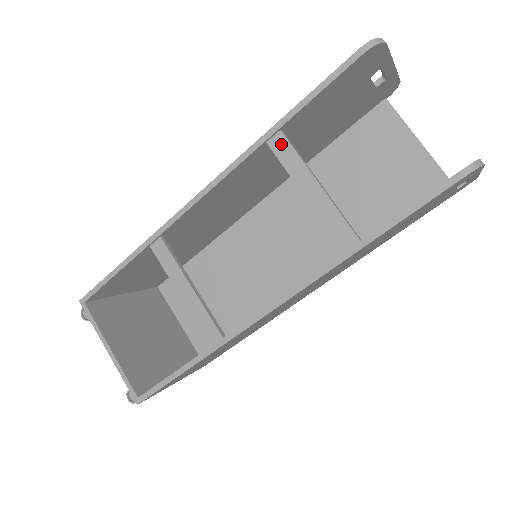
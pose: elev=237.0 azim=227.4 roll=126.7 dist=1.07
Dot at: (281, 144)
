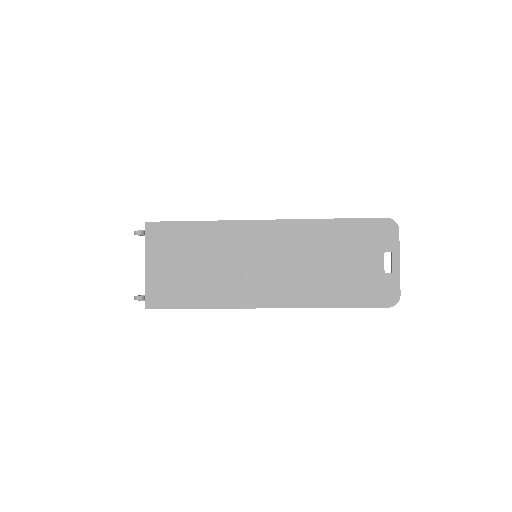
Dot at: occluded
